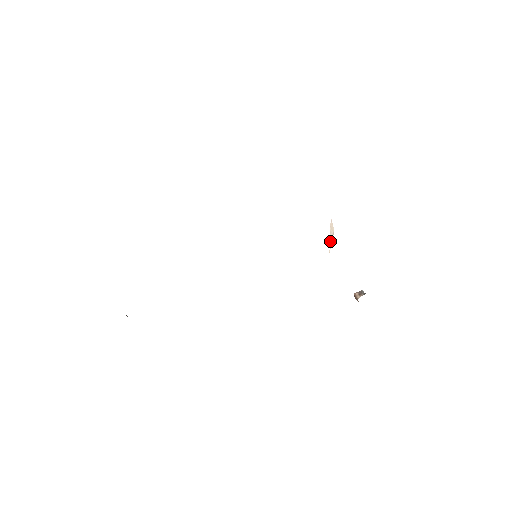
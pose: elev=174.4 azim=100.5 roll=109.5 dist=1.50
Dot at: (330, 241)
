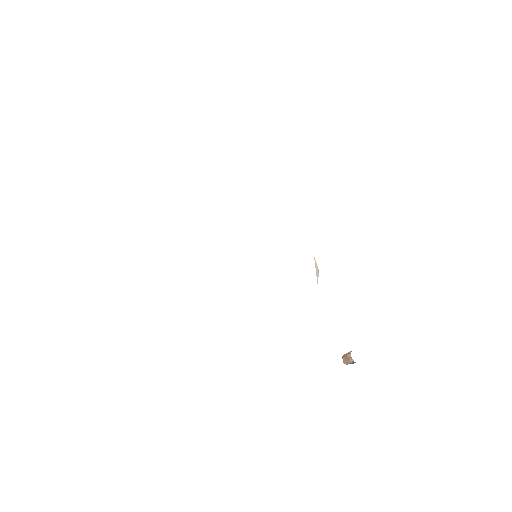
Dot at: (317, 276)
